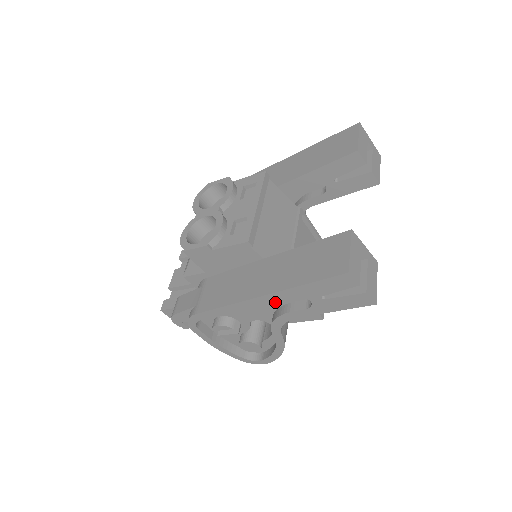
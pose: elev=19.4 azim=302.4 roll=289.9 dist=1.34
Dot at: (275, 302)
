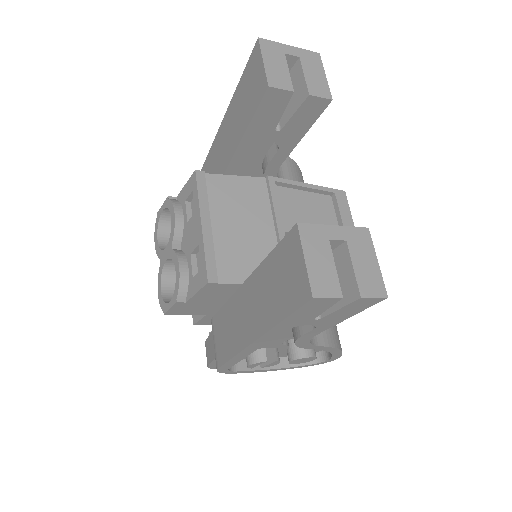
Dot at: occluded
